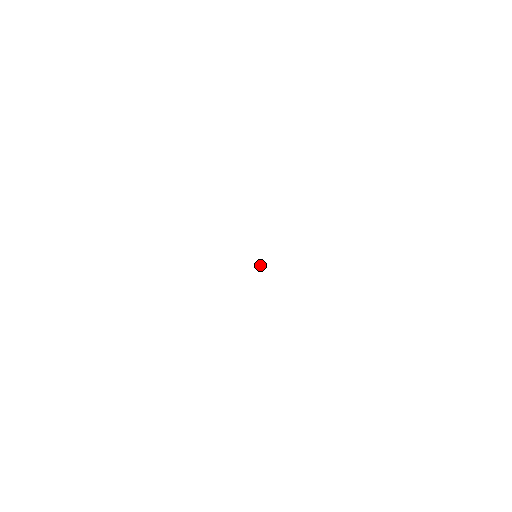
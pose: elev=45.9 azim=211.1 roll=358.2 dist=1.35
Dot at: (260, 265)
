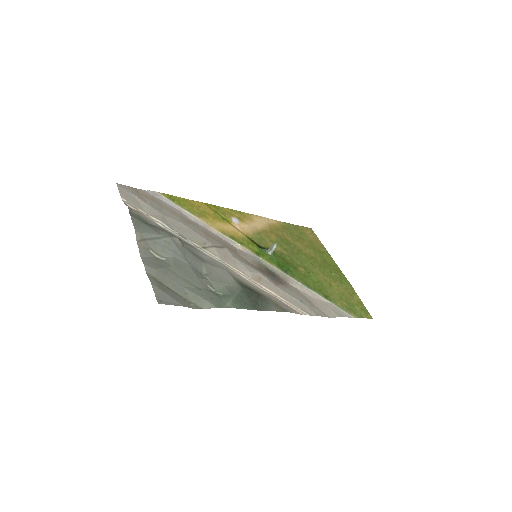
Dot at: (272, 248)
